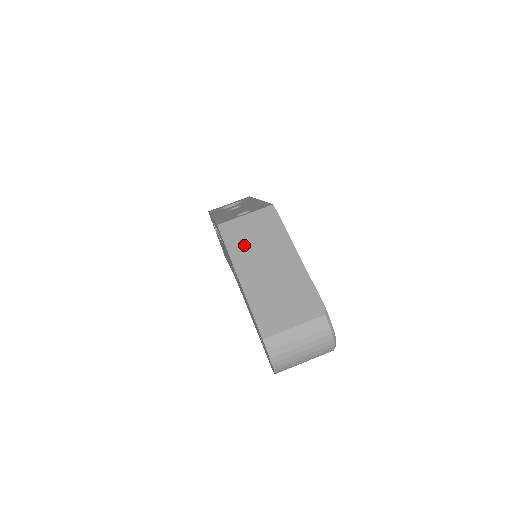
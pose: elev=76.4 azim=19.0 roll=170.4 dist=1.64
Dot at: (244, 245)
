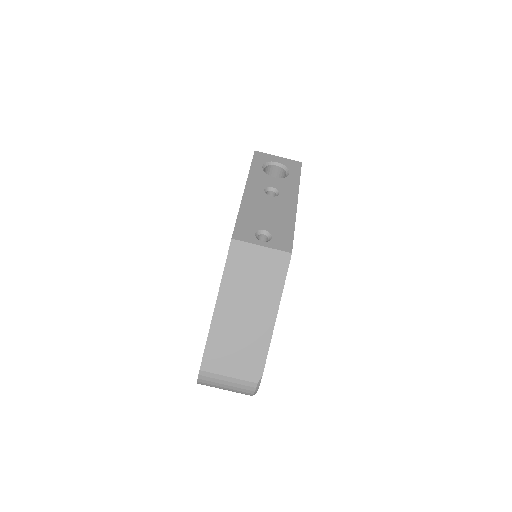
Dot at: (240, 277)
